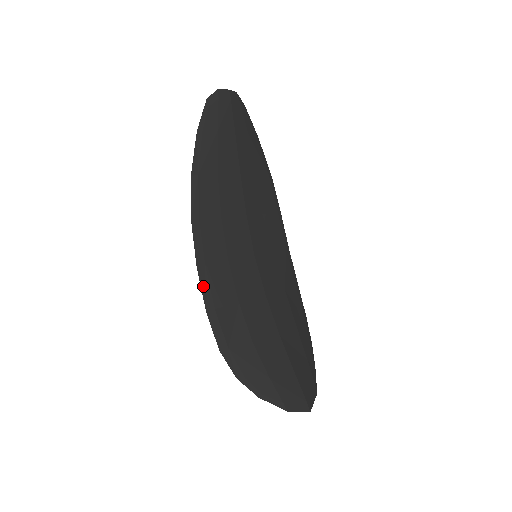
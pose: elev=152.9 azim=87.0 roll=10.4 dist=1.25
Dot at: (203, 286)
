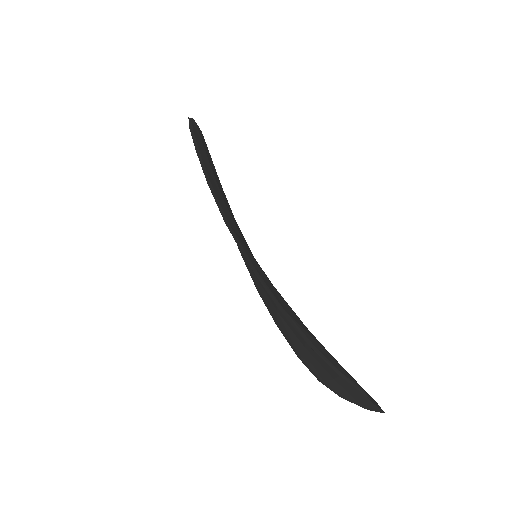
Dot at: (236, 241)
